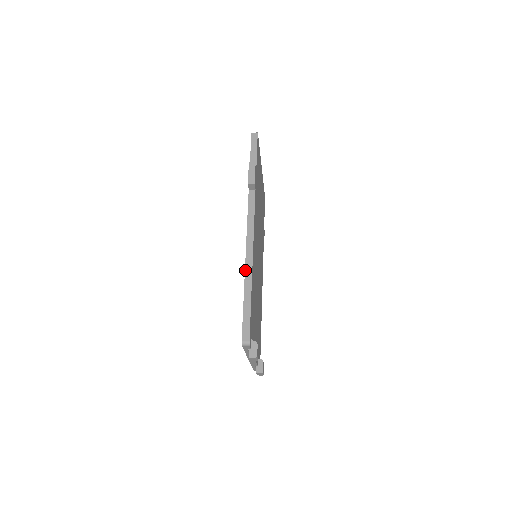
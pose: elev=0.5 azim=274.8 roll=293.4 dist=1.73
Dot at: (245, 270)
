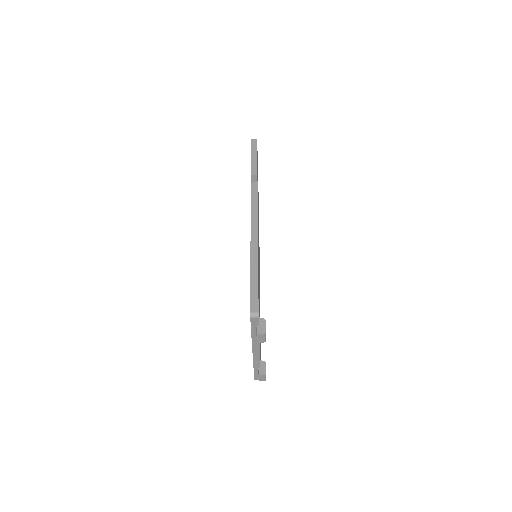
Dot at: (251, 249)
